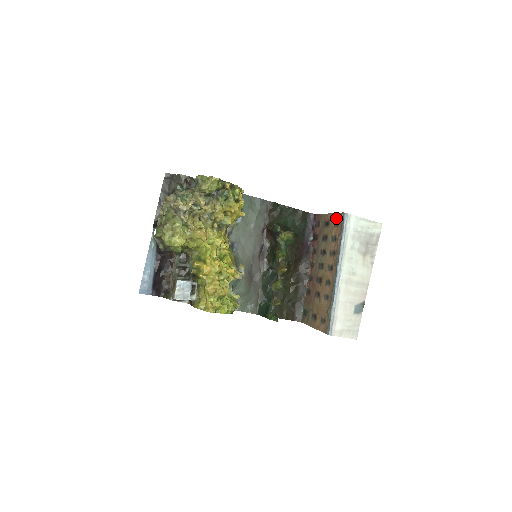
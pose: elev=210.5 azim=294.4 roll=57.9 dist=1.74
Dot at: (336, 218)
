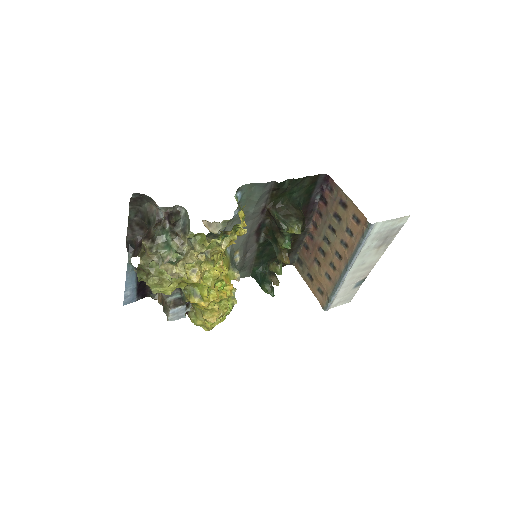
Dot at: (358, 214)
